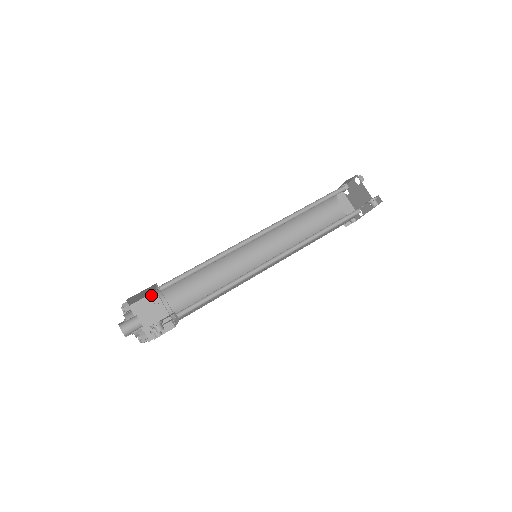
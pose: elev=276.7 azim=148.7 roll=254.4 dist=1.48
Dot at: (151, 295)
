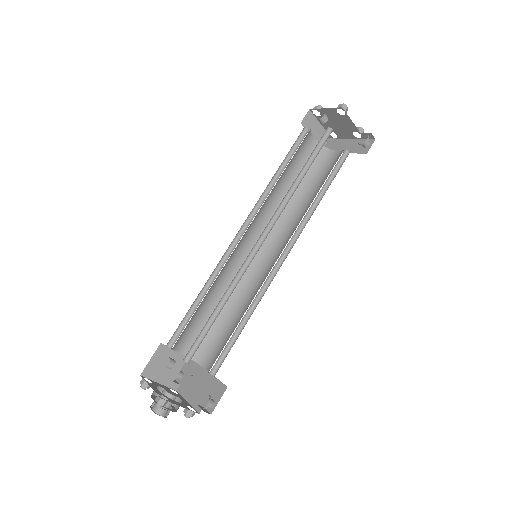
Dot at: (173, 365)
